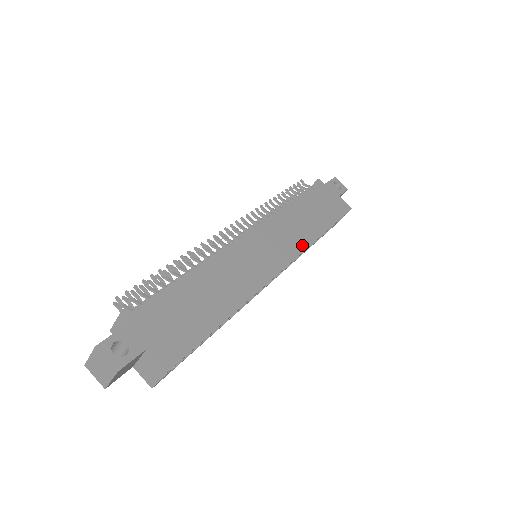
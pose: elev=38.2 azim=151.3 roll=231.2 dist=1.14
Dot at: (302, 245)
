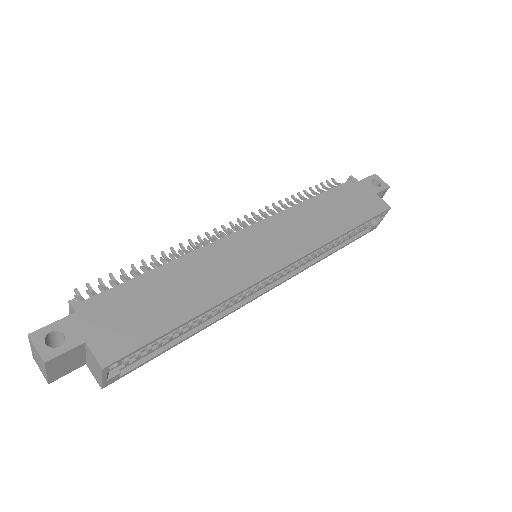
Dot at: (312, 244)
